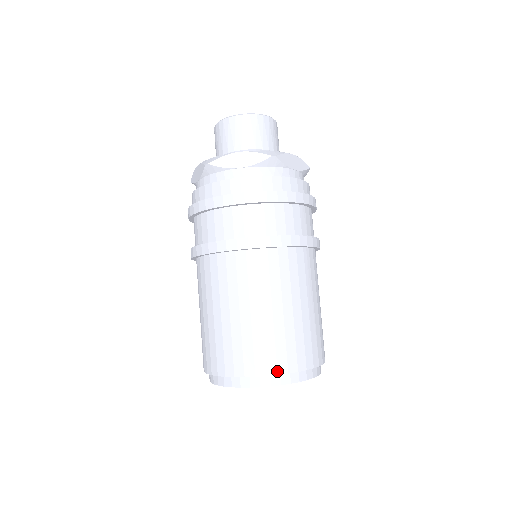
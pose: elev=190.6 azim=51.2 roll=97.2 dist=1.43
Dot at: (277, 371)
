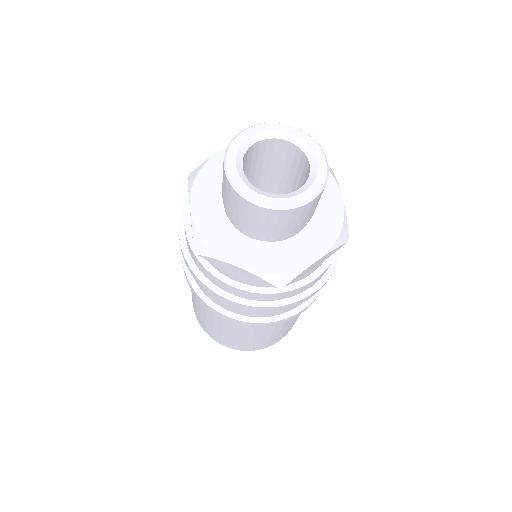
Dot at: occluded
